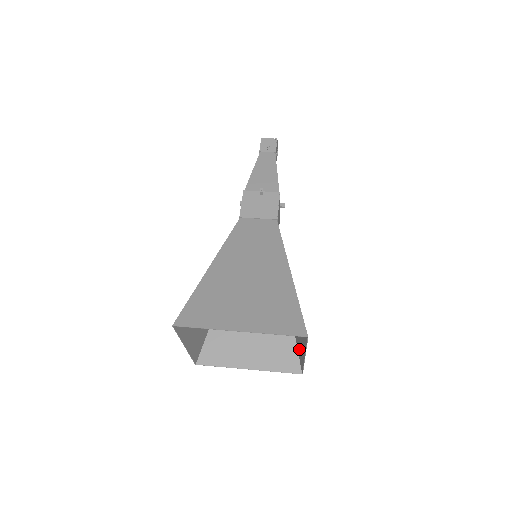
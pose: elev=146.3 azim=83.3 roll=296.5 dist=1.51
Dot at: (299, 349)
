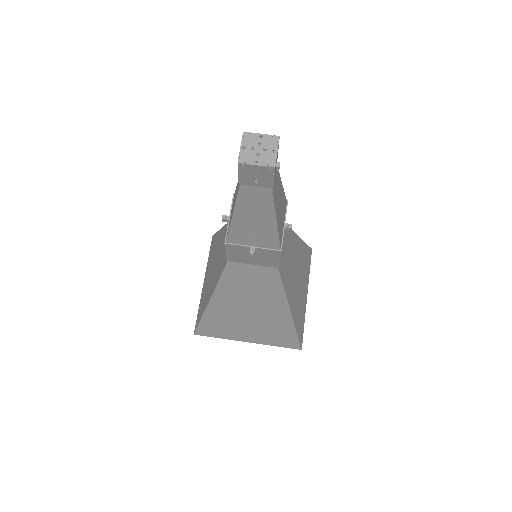
Dot at: (307, 265)
